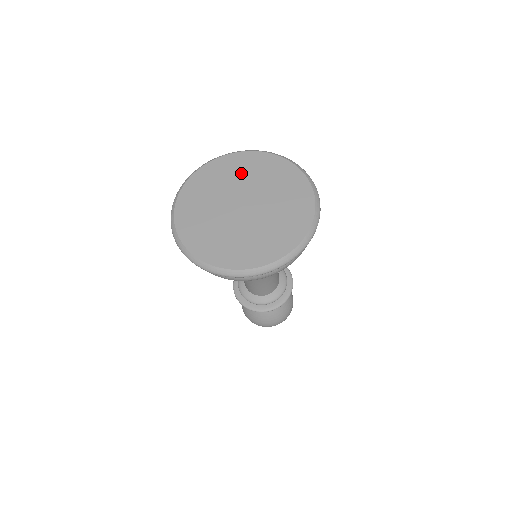
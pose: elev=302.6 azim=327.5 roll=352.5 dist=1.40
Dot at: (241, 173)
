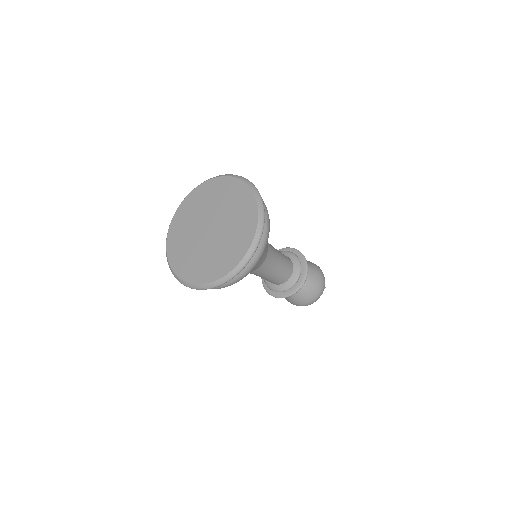
Dot at: (211, 199)
